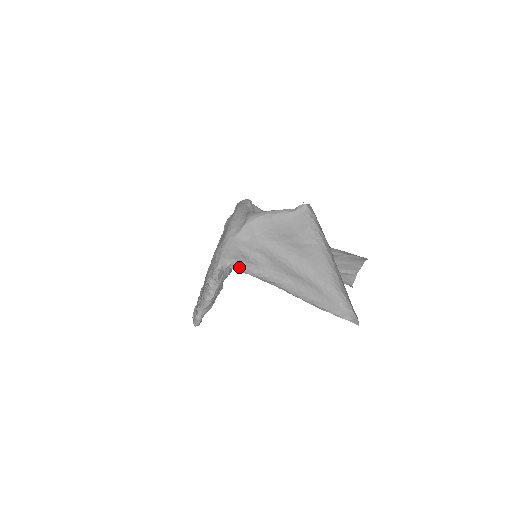
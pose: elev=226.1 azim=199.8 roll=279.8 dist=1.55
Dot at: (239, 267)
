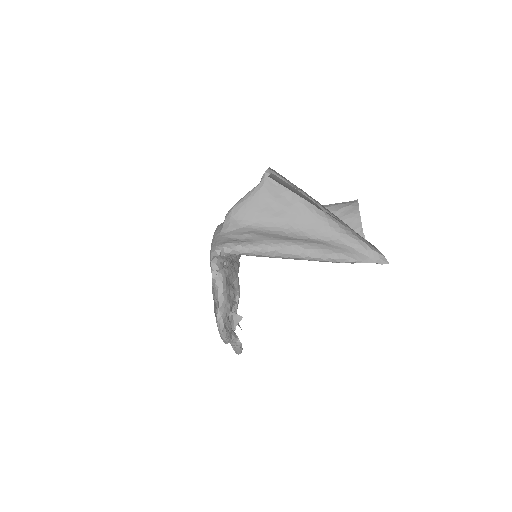
Dot at: (233, 248)
